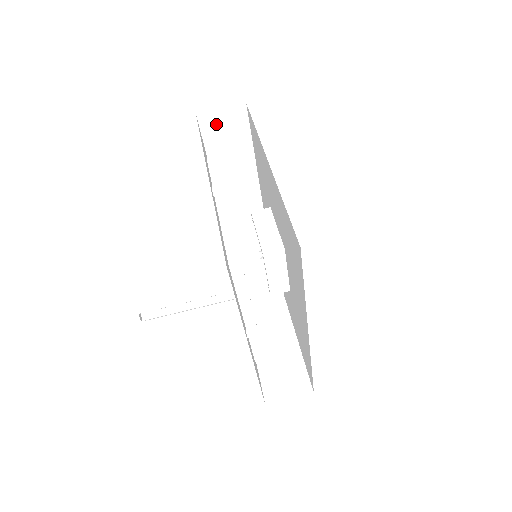
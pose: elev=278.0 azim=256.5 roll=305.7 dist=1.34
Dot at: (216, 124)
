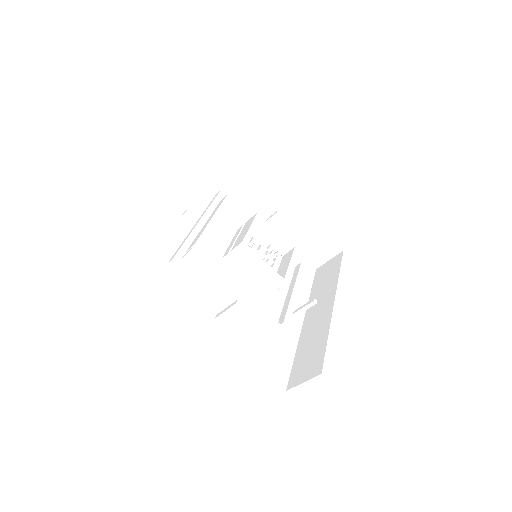
Dot at: occluded
